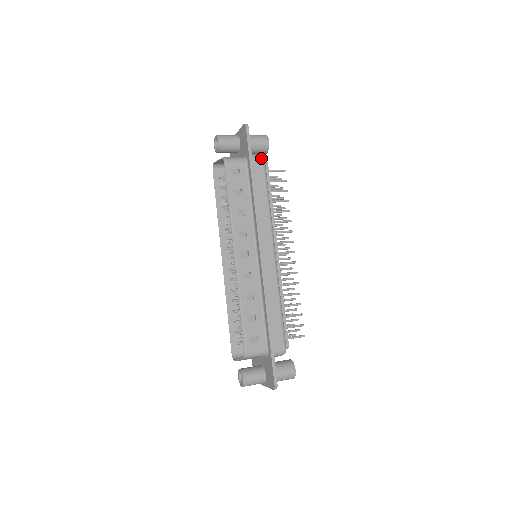
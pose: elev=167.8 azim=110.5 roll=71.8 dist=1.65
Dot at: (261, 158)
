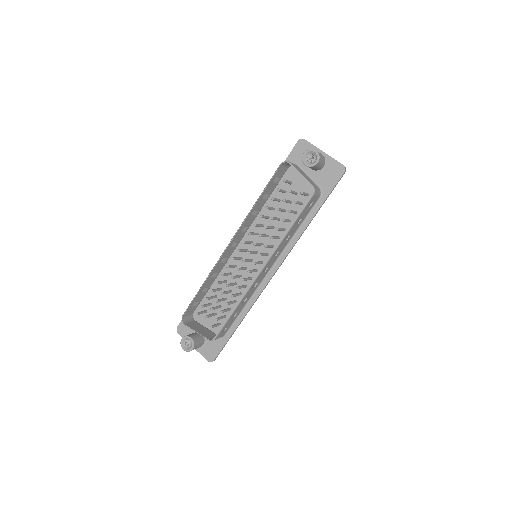
Dot at: occluded
